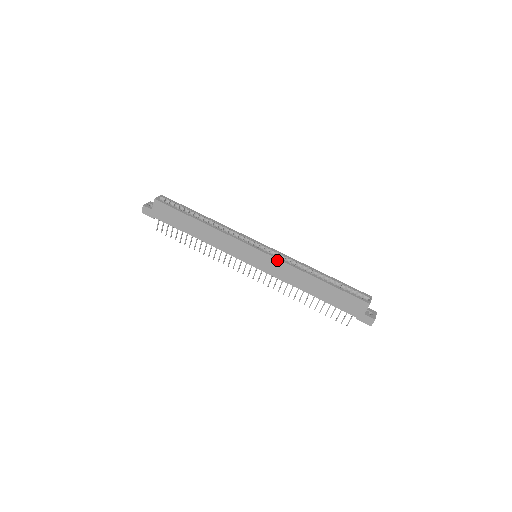
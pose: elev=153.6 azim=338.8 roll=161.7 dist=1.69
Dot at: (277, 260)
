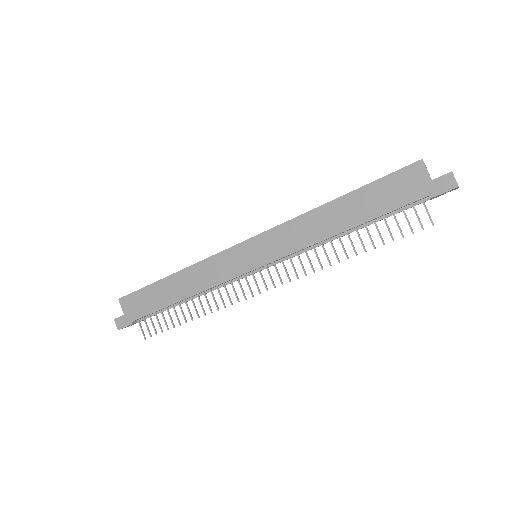
Dot at: (275, 229)
